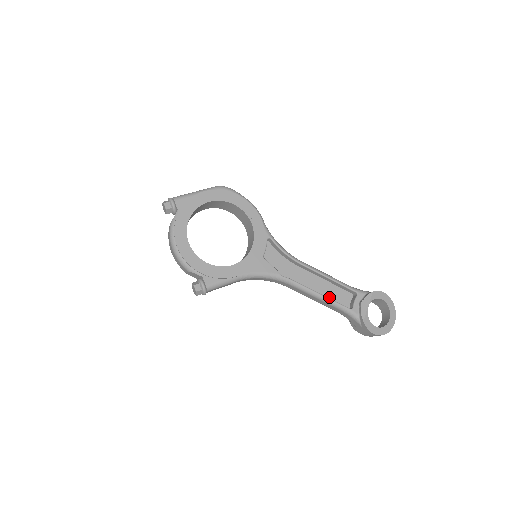
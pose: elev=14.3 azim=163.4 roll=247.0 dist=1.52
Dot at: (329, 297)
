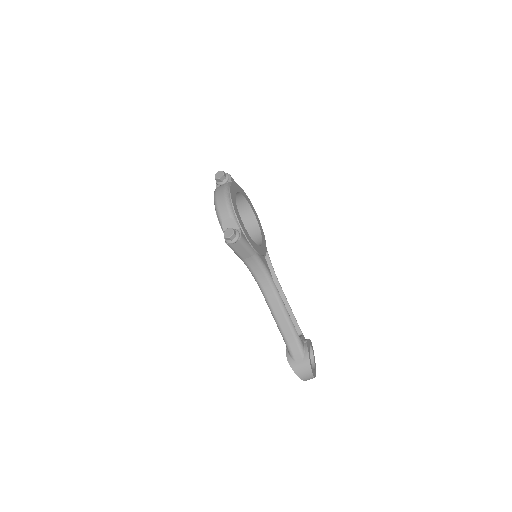
Dot at: occluded
